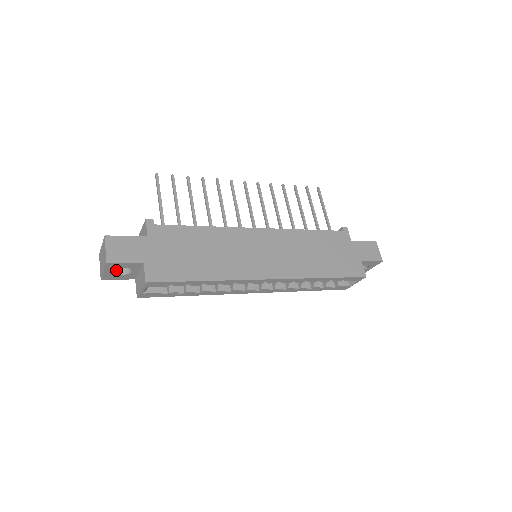
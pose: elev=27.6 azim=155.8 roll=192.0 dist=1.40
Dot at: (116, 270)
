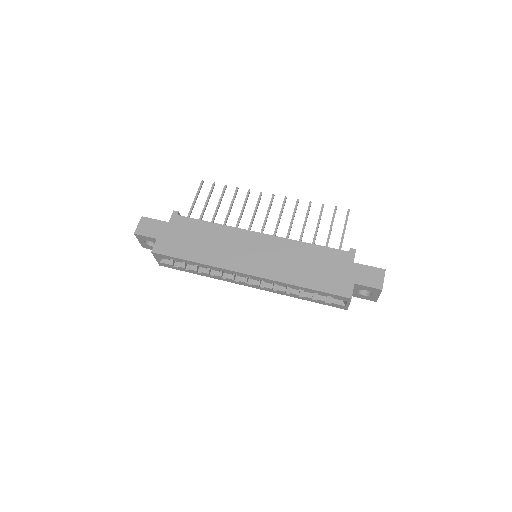
Dot at: (150, 242)
